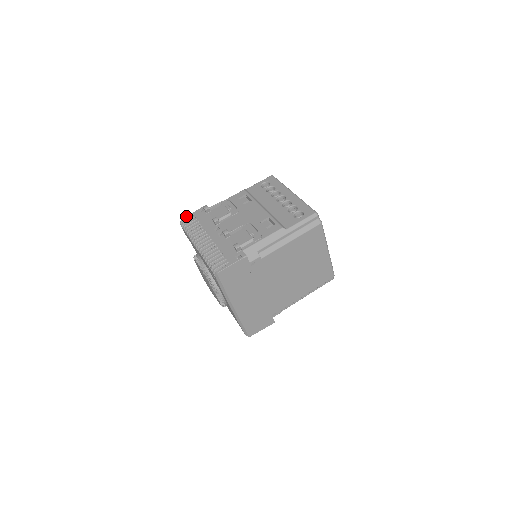
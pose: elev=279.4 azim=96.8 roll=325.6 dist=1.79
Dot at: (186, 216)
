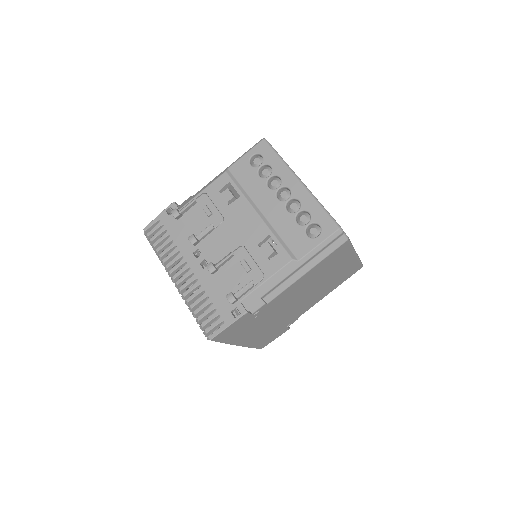
Dot at: occluded
